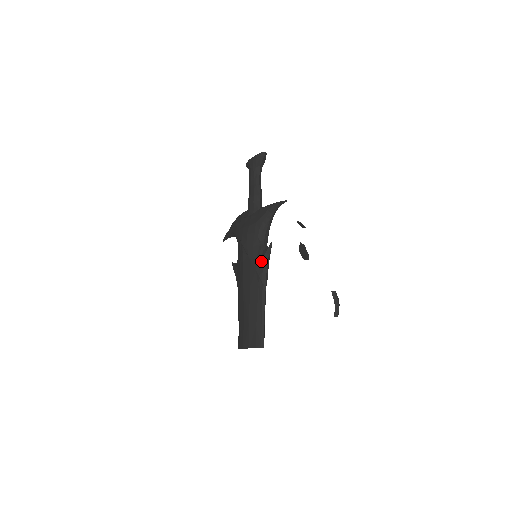
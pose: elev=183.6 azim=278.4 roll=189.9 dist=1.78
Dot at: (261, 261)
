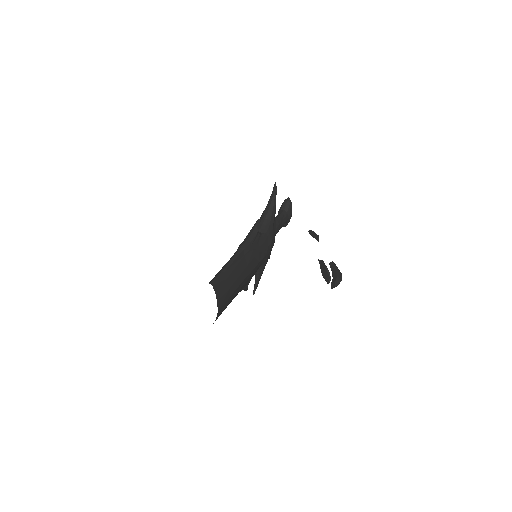
Dot at: occluded
